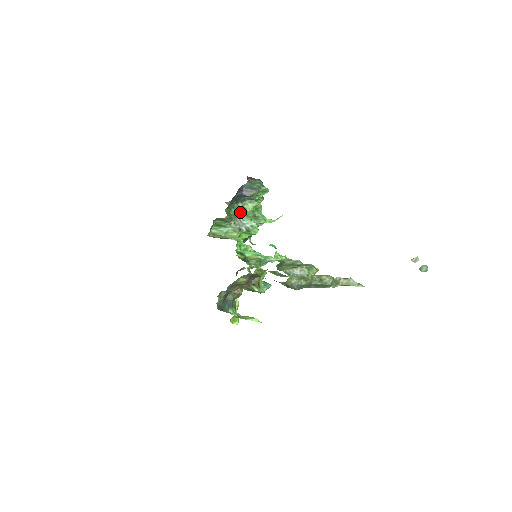
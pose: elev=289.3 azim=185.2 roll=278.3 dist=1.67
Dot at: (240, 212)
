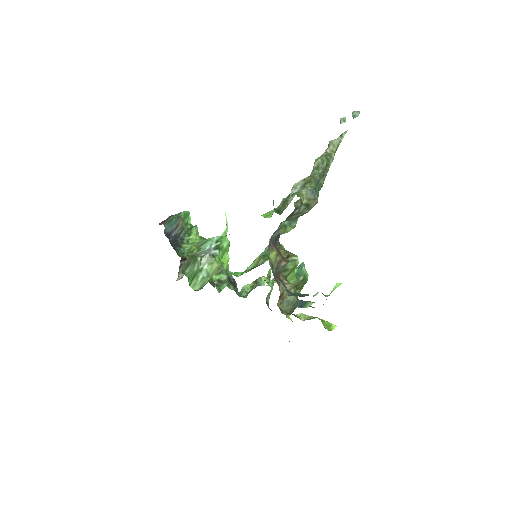
Dot at: (193, 249)
